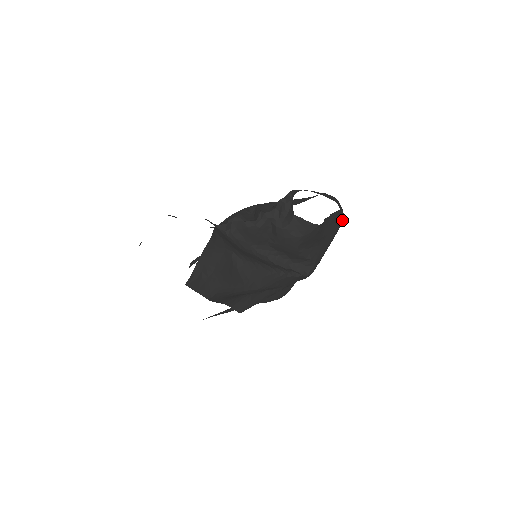
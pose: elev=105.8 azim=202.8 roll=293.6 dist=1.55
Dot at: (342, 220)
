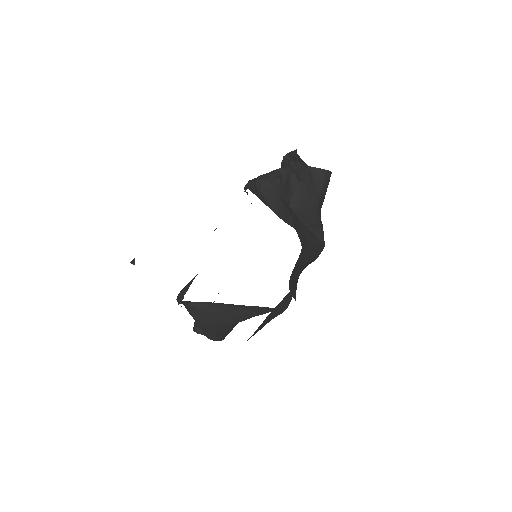
Dot at: occluded
